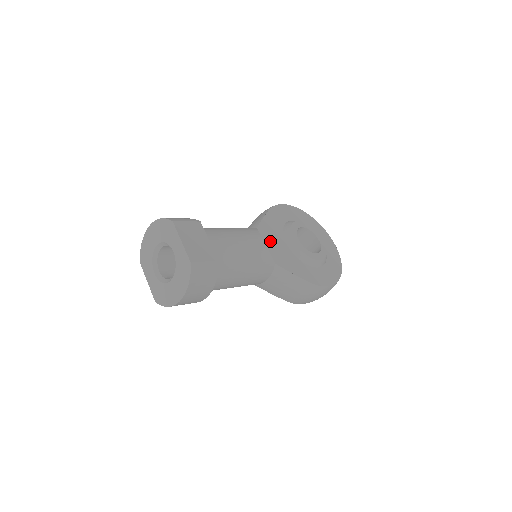
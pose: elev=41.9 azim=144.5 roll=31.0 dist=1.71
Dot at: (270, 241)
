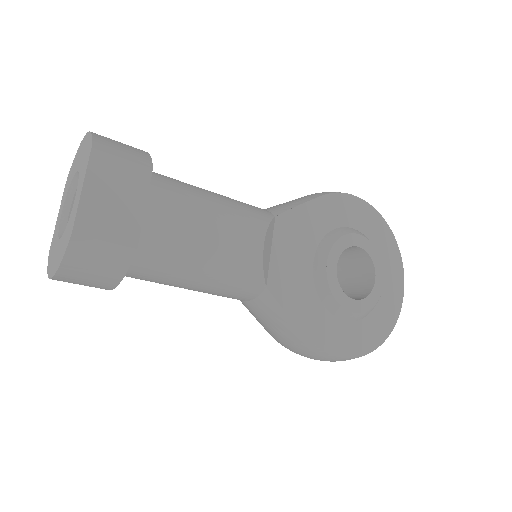
Dot at: (285, 247)
